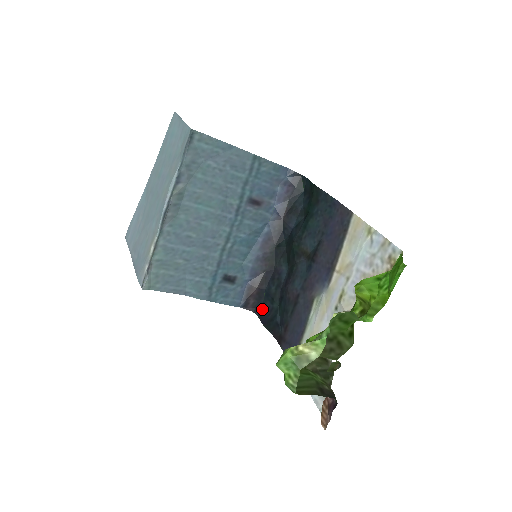
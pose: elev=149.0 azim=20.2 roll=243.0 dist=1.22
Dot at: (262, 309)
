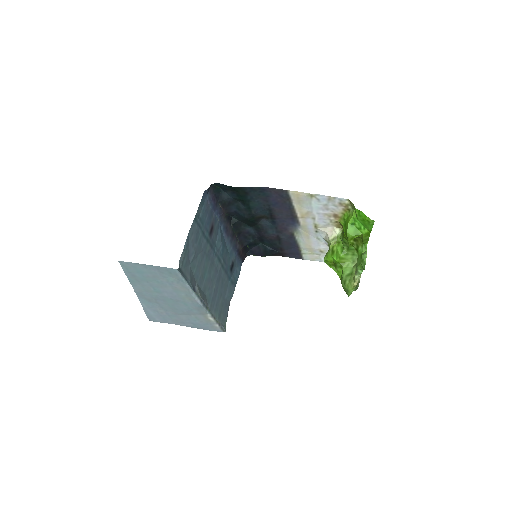
Dot at: (251, 251)
